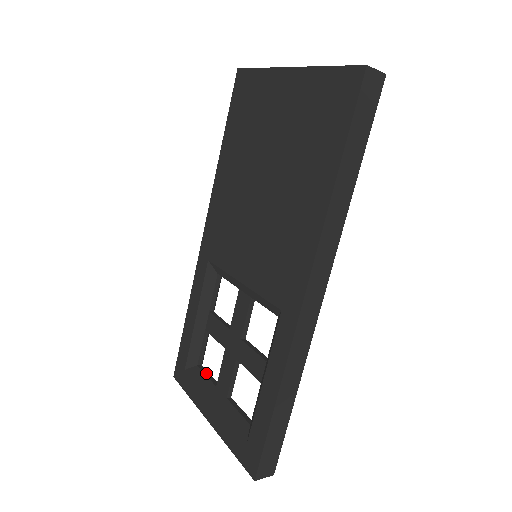
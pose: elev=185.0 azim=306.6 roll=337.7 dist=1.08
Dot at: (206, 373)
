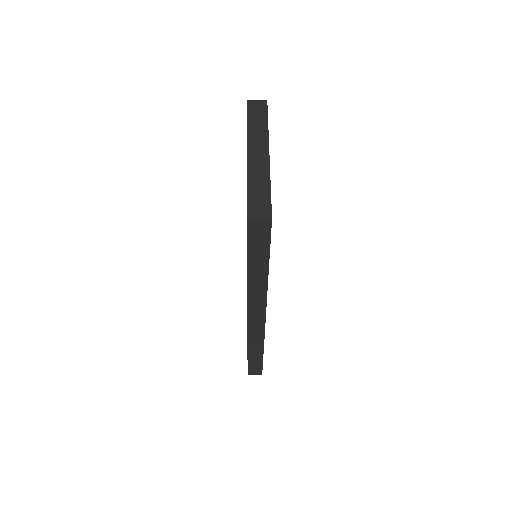
Dot at: occluded
